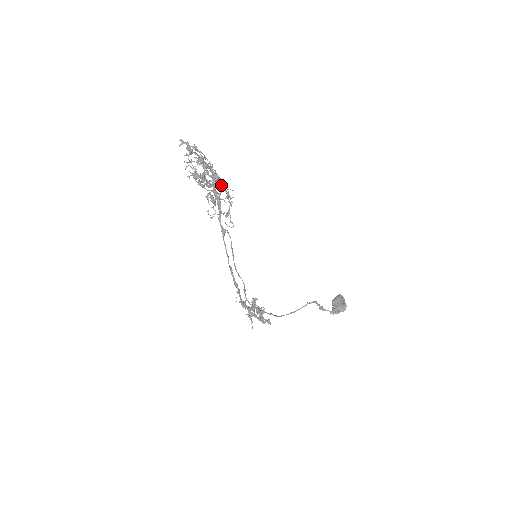
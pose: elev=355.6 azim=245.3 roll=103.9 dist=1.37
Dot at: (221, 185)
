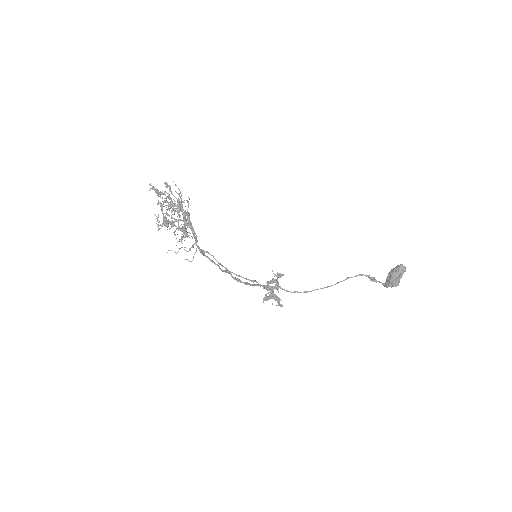
Dot at: (184, 222)
